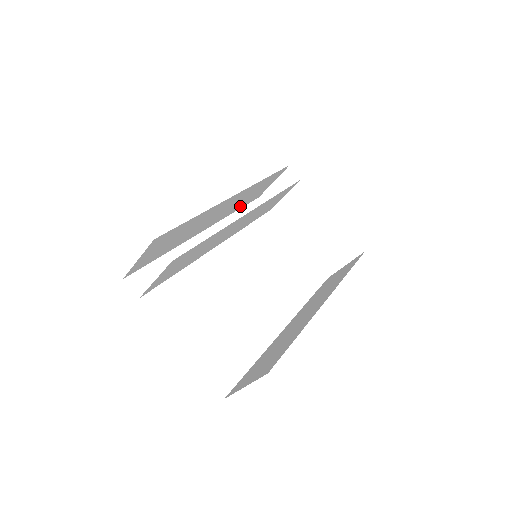
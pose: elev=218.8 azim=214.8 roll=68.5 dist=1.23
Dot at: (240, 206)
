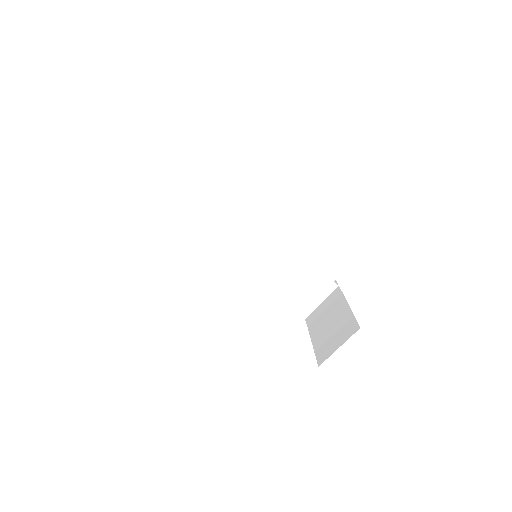
Dot at: occluded
